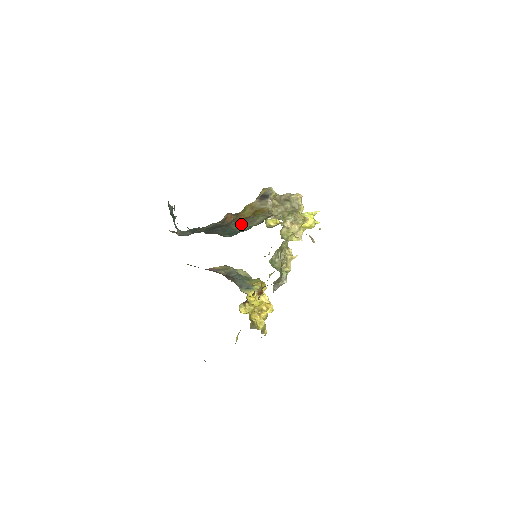
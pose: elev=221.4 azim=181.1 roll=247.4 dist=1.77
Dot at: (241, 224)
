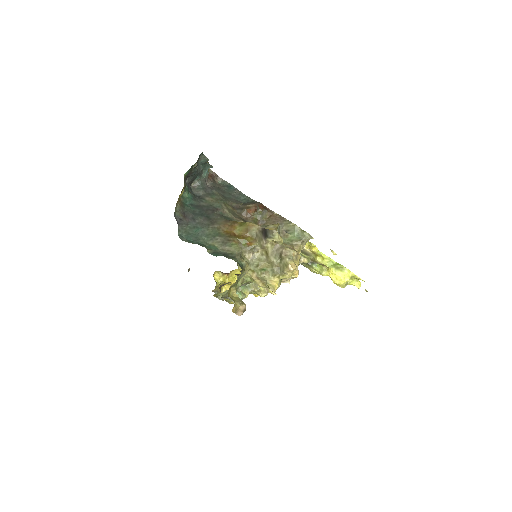
Dot at: (214, 235)
